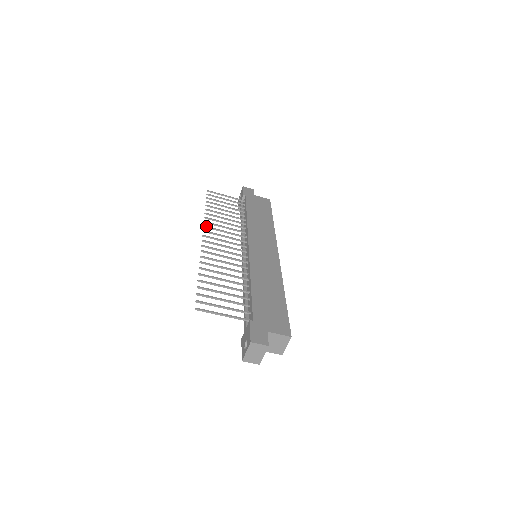
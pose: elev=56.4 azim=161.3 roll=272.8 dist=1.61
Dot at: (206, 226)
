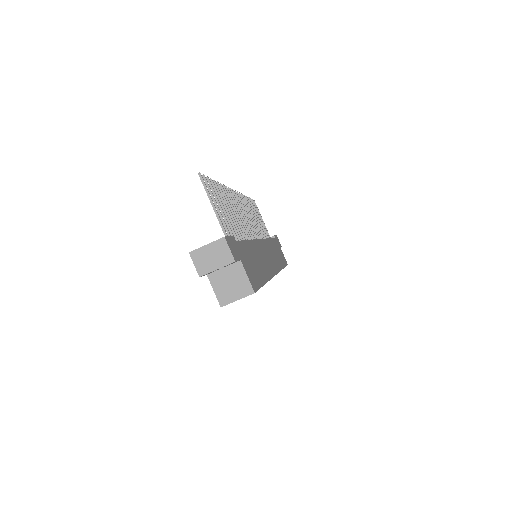
Dot at: occluded
